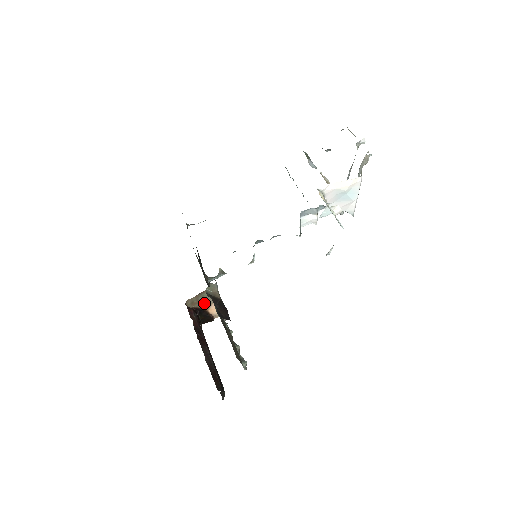
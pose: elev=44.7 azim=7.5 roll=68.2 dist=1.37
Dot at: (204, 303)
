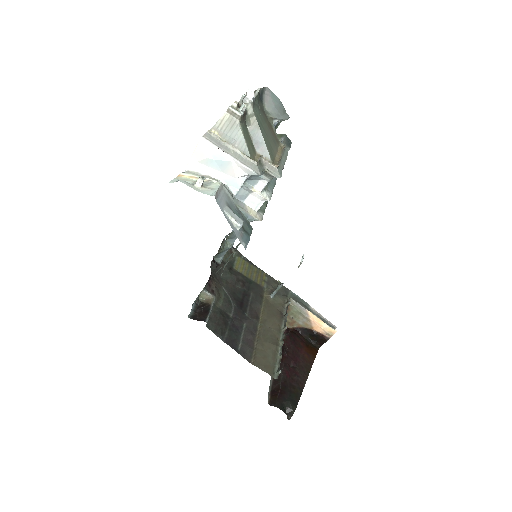
Dot at: (301, 321)
